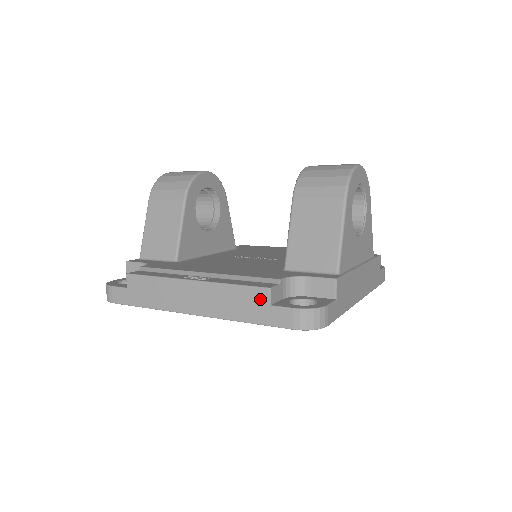
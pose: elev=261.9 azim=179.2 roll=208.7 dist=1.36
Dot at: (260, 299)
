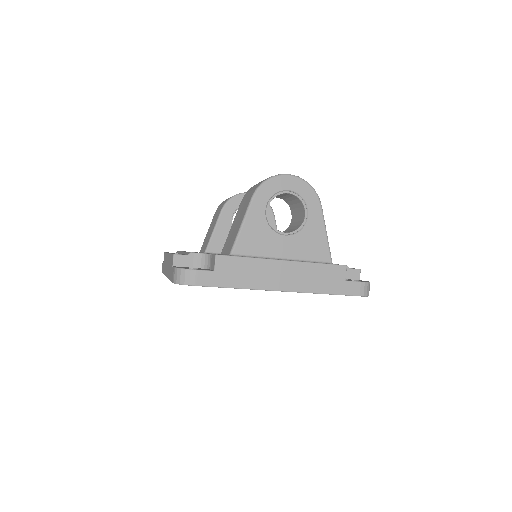
Dot at: (172, 262)
